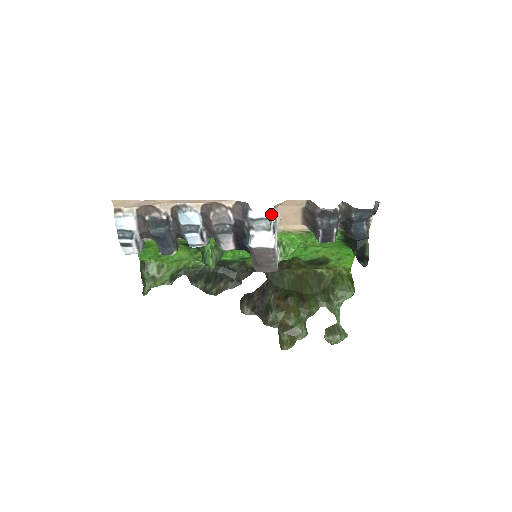
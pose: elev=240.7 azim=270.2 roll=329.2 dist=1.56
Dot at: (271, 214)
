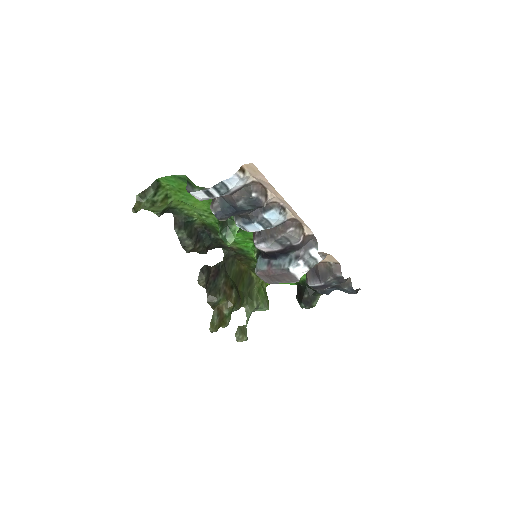
Dot at: occluded
